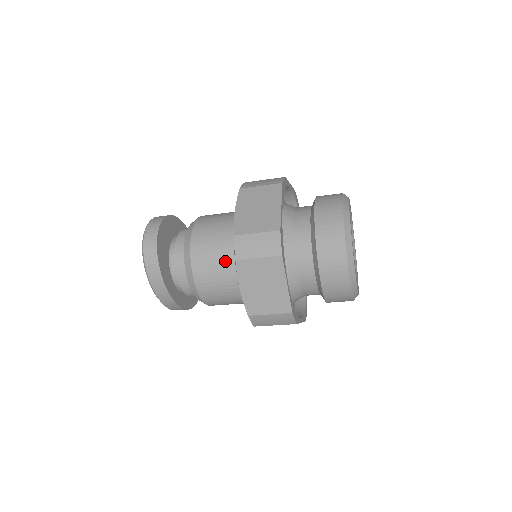
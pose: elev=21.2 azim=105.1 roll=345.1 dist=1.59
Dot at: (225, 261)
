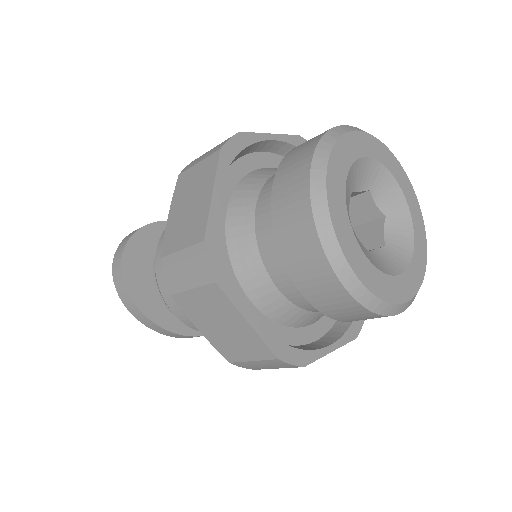
Dot at: occluded
